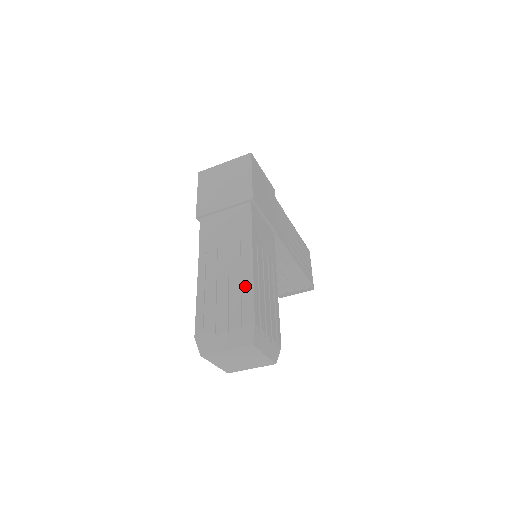
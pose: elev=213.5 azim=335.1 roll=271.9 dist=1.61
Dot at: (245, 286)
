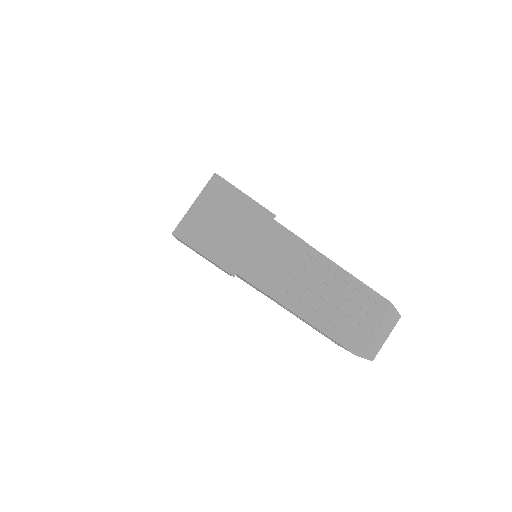
Dot at: (354, 287)
